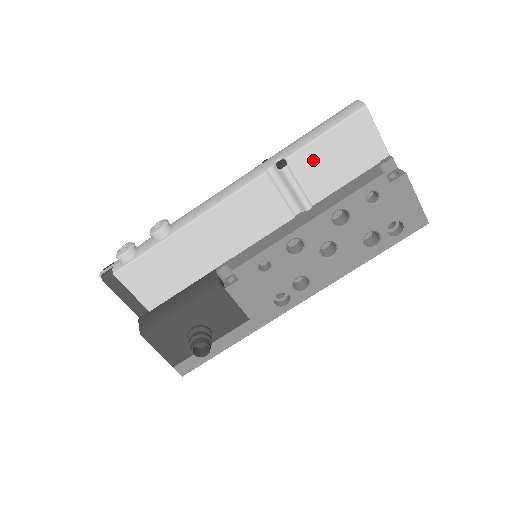
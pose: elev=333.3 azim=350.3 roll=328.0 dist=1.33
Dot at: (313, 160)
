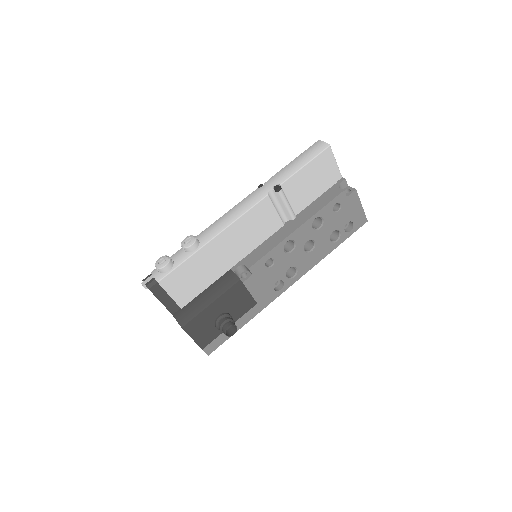
Dot at: (297, 184)
